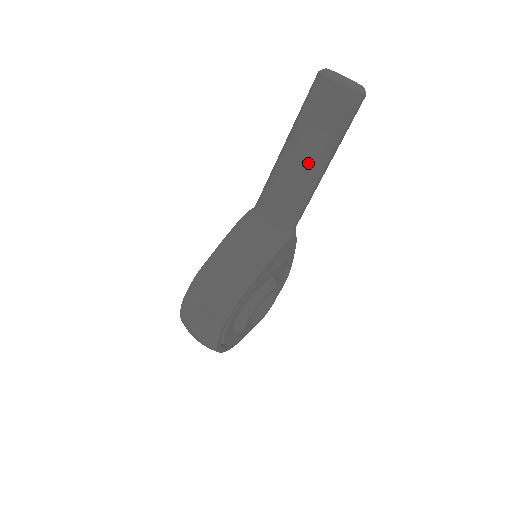
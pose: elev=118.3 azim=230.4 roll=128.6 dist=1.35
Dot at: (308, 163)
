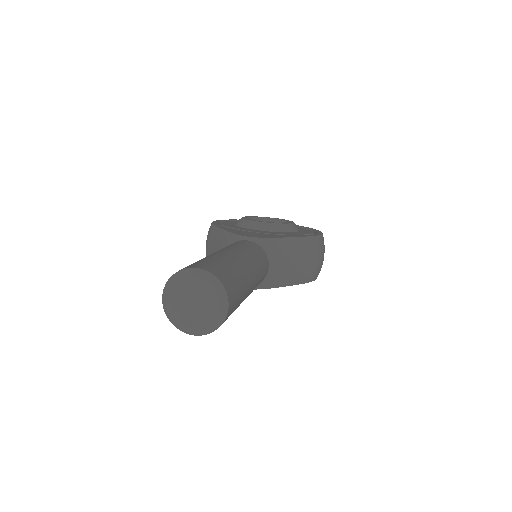
Dot at: occluded
